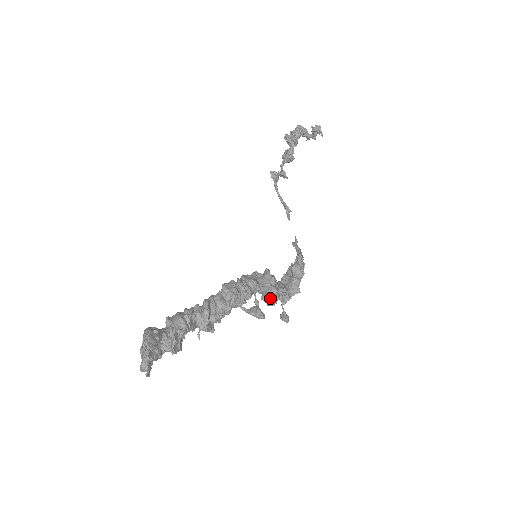
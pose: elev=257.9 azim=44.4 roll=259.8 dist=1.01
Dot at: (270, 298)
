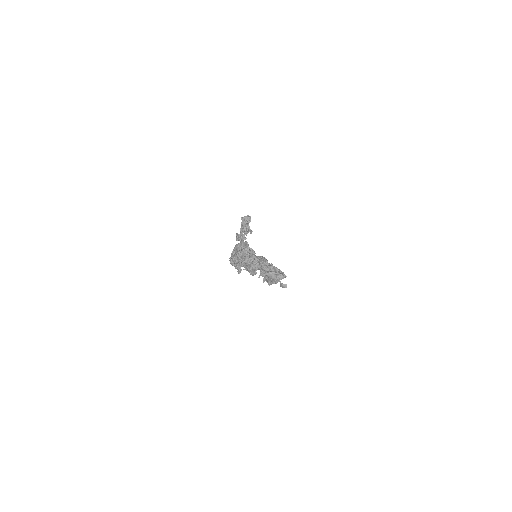
Dot at: (277, 269)
